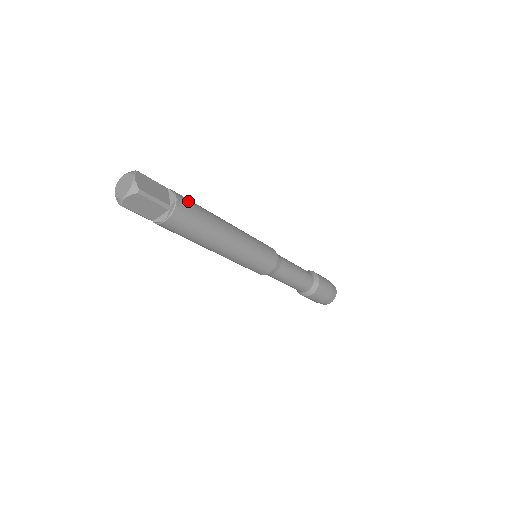
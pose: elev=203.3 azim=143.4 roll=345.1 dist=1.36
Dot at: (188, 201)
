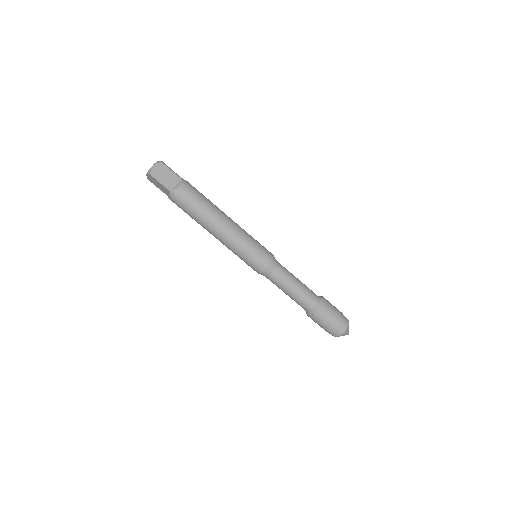
Dot at: occluded
